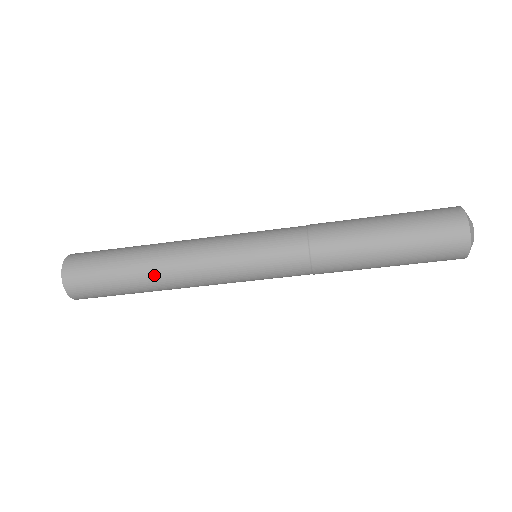
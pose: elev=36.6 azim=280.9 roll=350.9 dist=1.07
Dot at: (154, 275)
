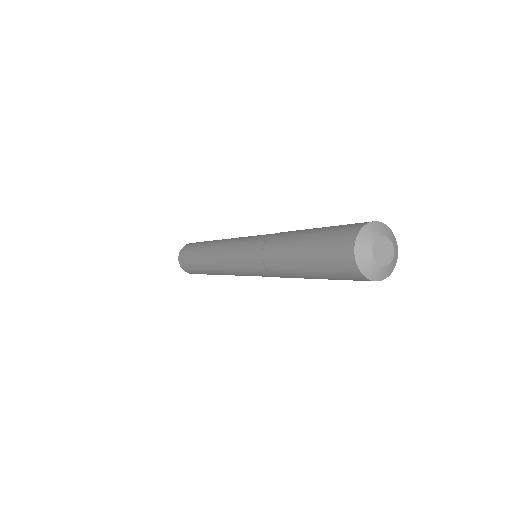
Dot at: (209, 270)
